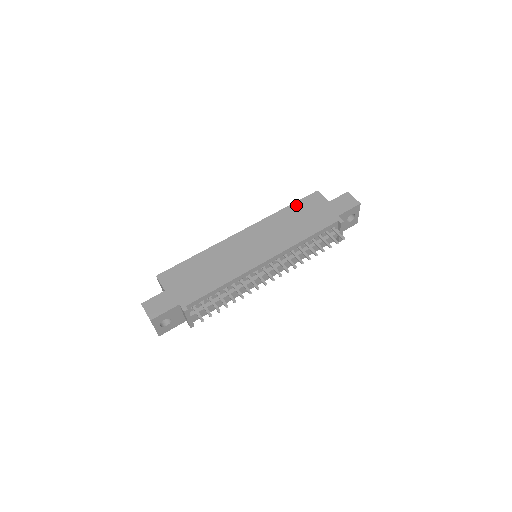
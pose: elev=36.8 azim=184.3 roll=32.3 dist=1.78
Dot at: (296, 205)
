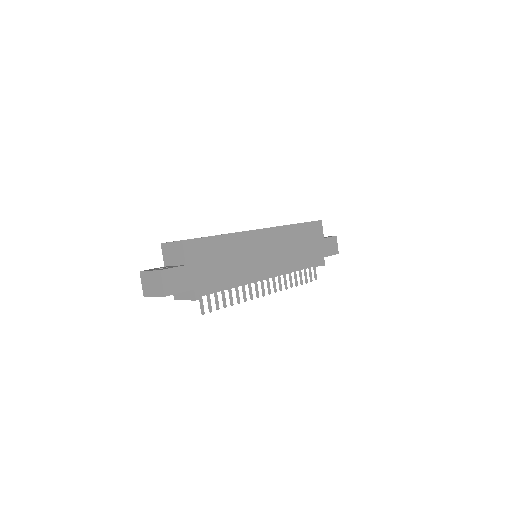
Dot at: (305, 226)
